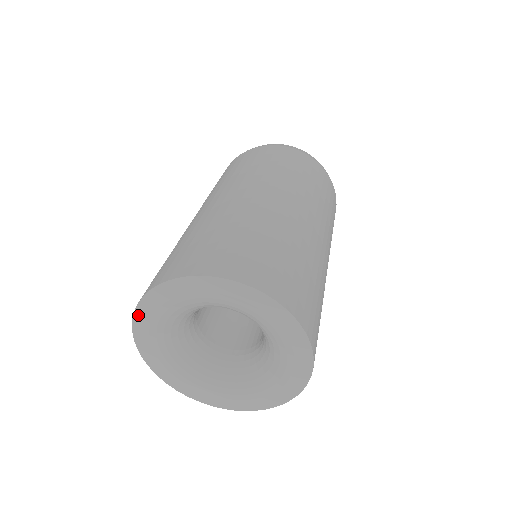
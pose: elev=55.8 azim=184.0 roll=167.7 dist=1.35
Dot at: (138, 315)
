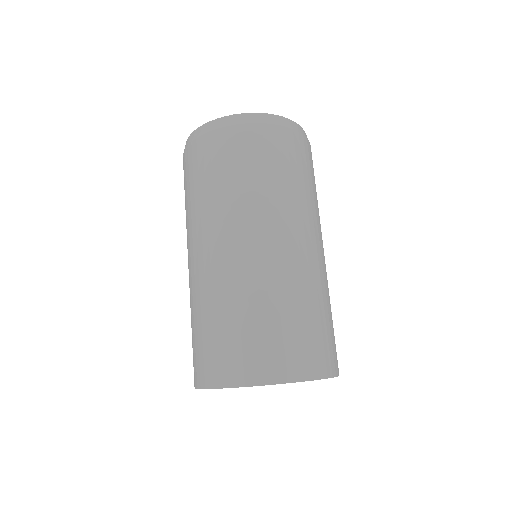
Dot at: occluded
